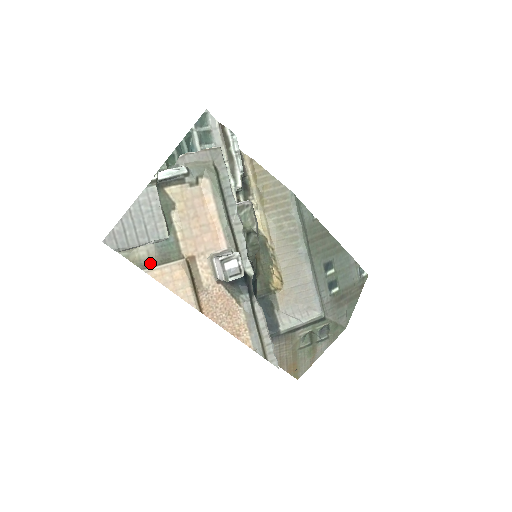
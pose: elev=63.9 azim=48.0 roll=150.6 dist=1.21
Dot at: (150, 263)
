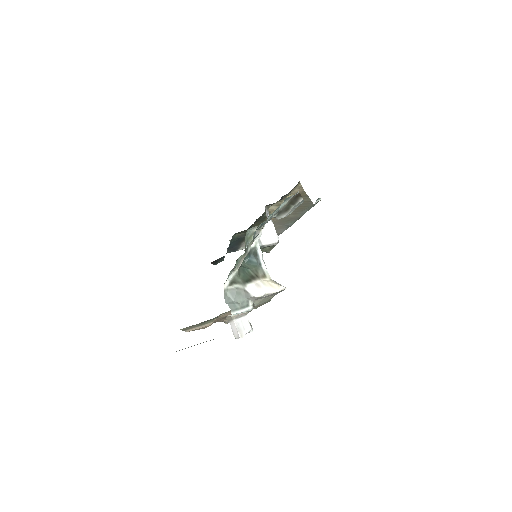
Dot at: (191, 327)
